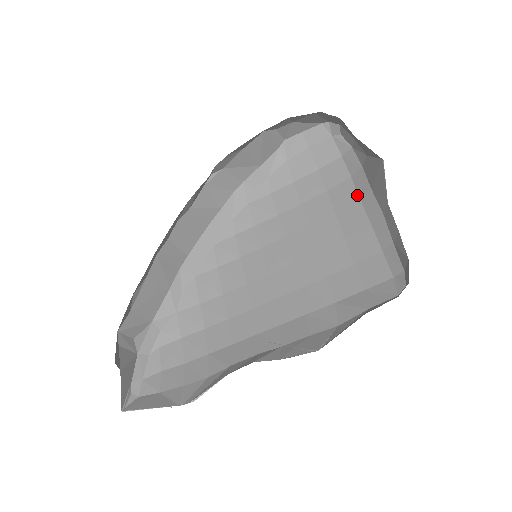
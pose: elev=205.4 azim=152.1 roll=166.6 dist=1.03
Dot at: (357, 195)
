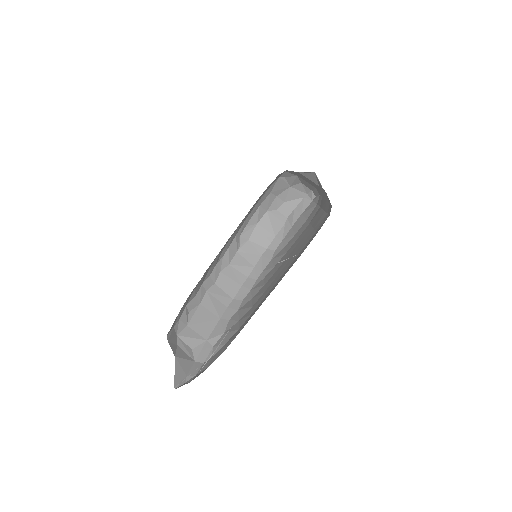
Dot at: occluded
